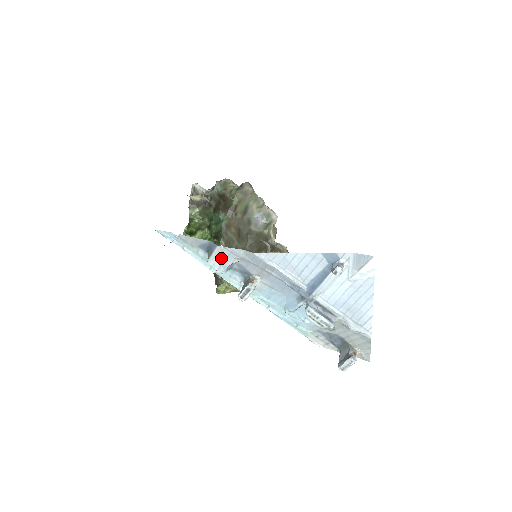
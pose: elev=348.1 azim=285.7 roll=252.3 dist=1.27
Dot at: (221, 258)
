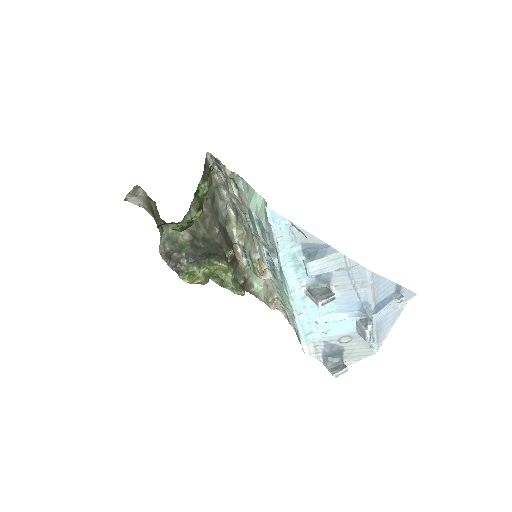
Dot at: (329, 263)
